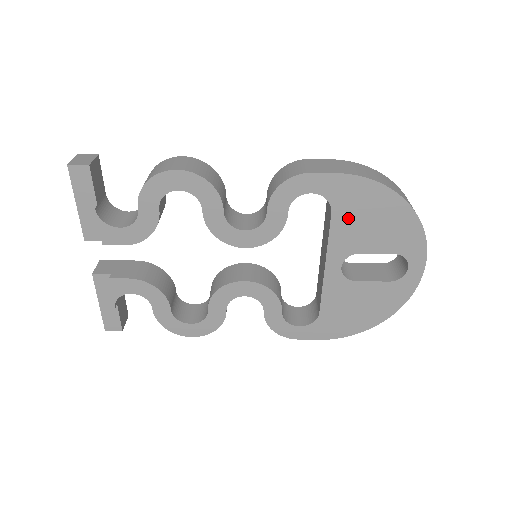
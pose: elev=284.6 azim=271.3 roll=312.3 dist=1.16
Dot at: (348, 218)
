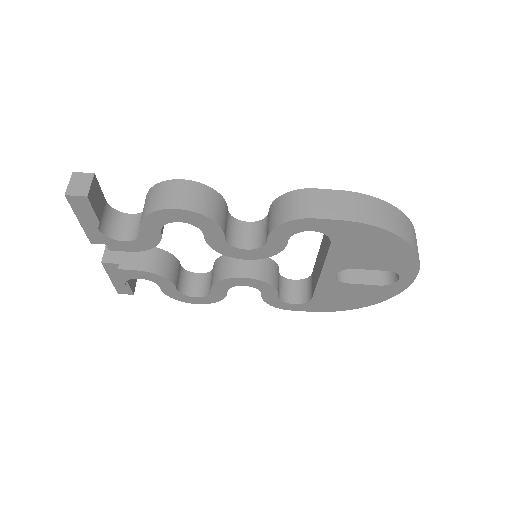
Dot at: (346, 248)
